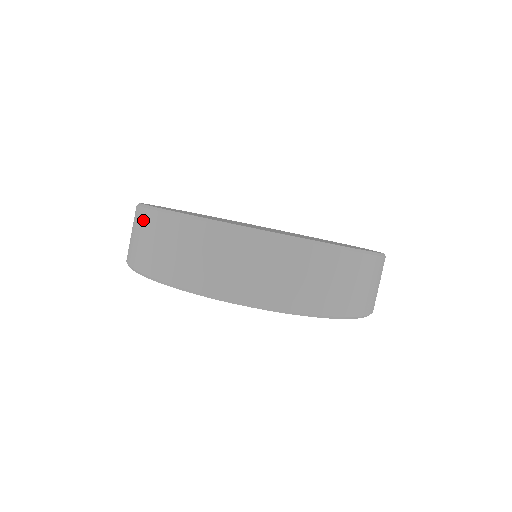
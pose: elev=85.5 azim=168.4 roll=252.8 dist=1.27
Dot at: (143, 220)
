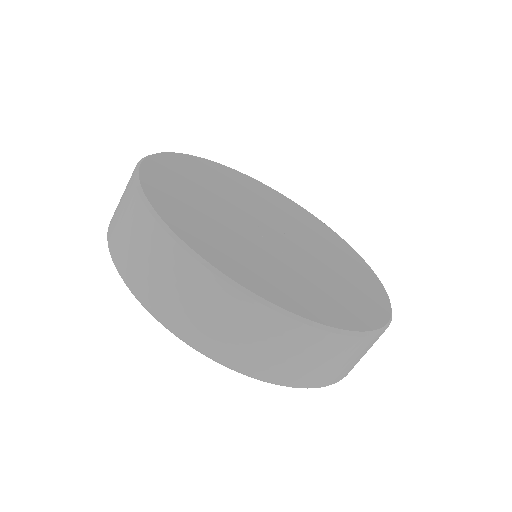
Dot at: (171, 257)
